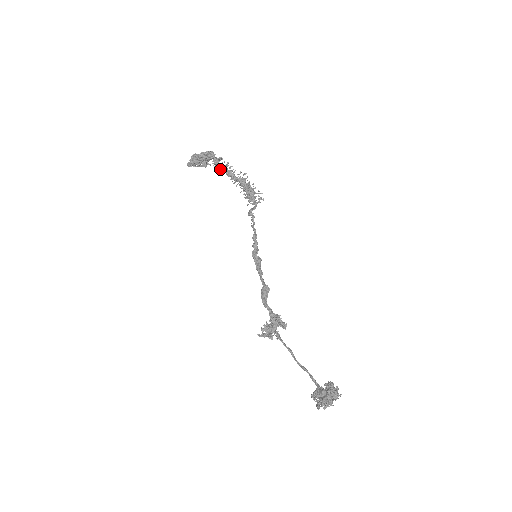
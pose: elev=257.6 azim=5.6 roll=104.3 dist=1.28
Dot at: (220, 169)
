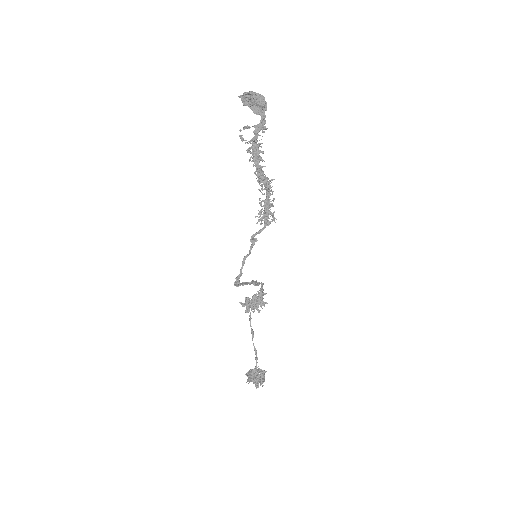
Dot at: (252, 158)
